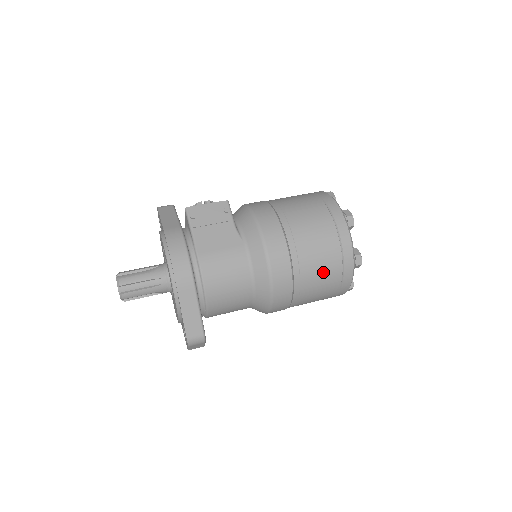
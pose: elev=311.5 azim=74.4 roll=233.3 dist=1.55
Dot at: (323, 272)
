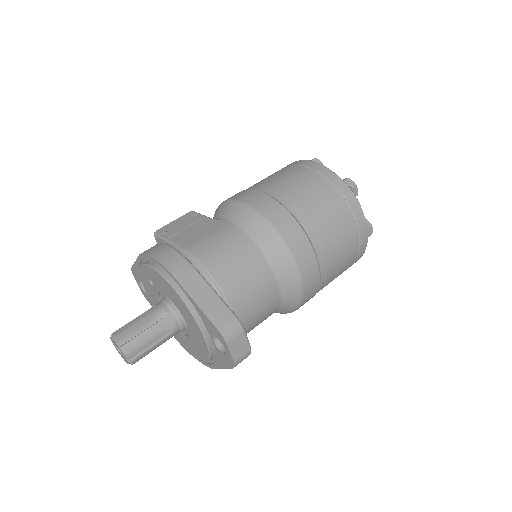
Dot at: (323, 204)
